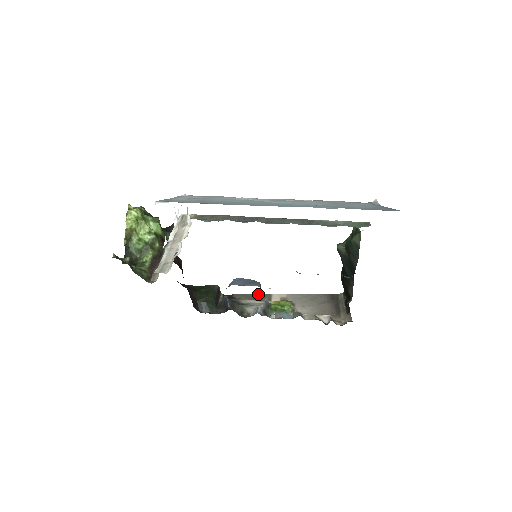
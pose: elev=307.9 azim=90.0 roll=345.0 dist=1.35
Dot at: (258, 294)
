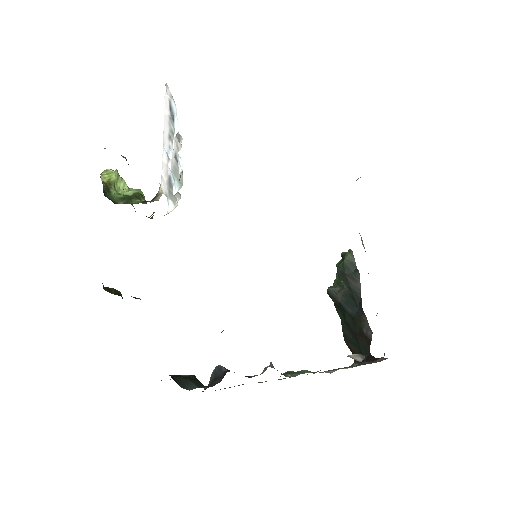
Dot at: occluded
